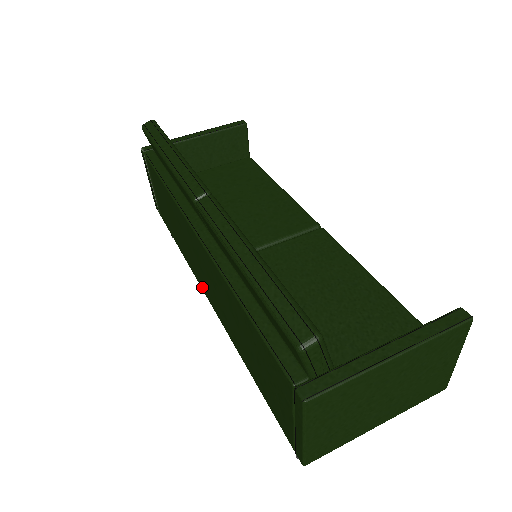
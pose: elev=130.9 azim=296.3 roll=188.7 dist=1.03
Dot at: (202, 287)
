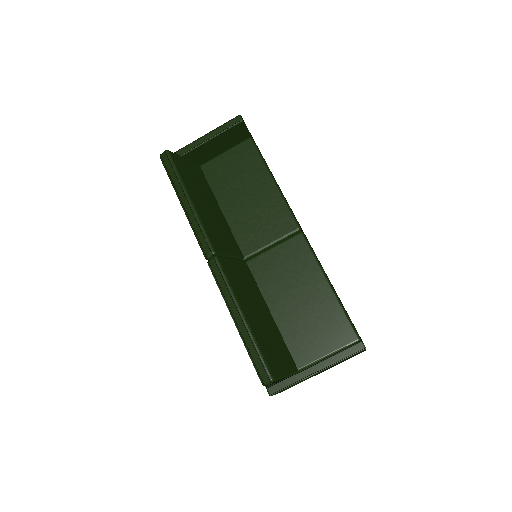
Dot at: occluded
